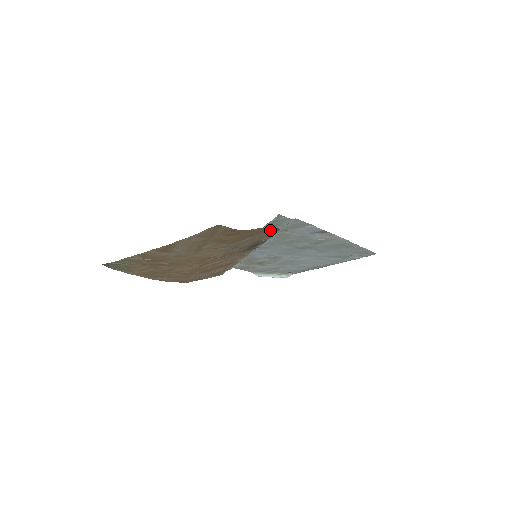
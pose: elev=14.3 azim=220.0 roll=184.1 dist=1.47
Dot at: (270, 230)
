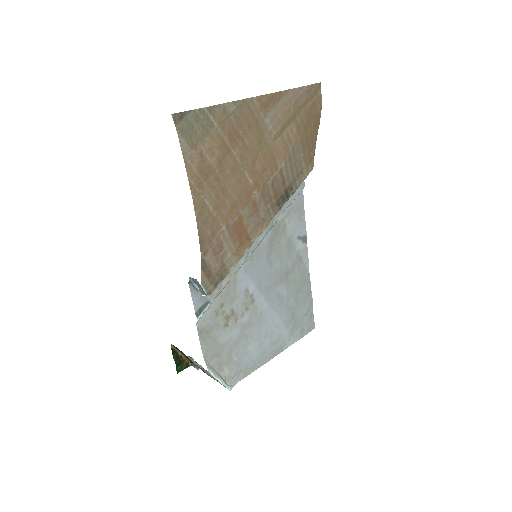
Dot at: (310, 161)
